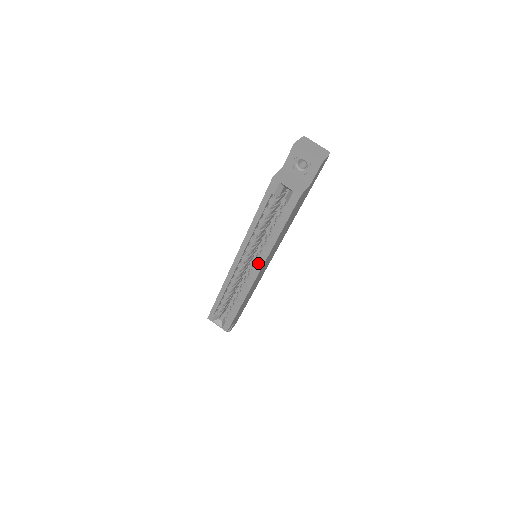
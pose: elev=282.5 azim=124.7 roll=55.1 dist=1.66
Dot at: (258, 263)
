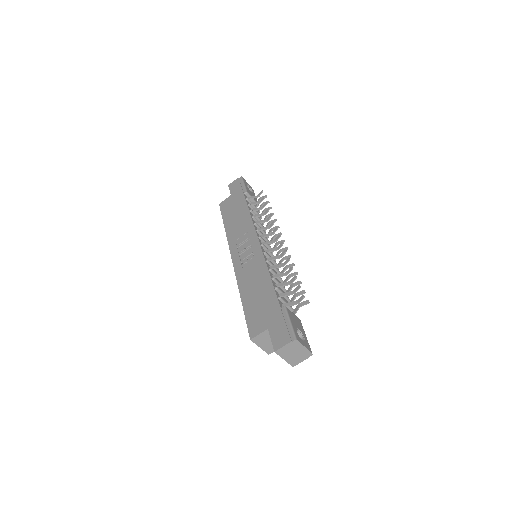
Dot at: occluded
